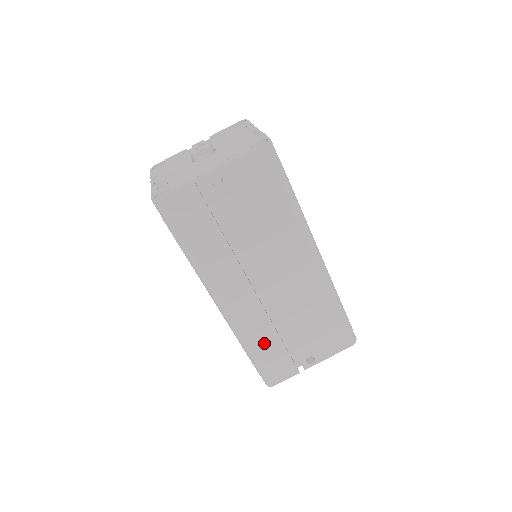
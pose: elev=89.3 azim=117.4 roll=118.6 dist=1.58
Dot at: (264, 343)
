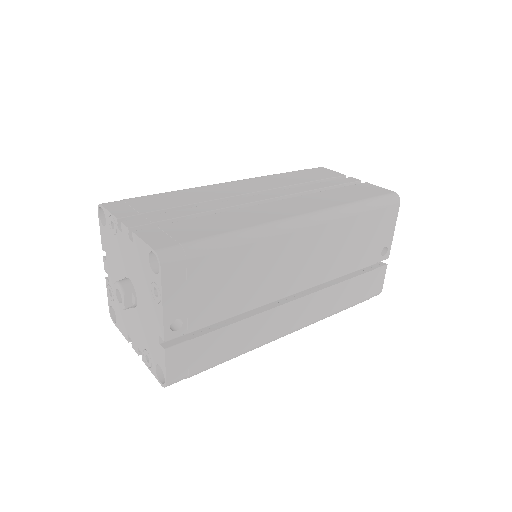
Dot at: (344, 296)
